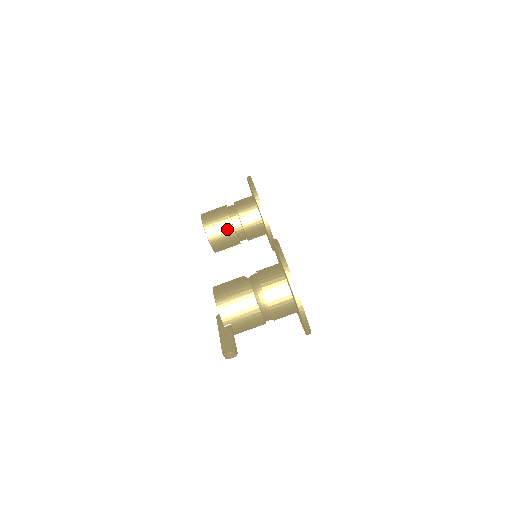
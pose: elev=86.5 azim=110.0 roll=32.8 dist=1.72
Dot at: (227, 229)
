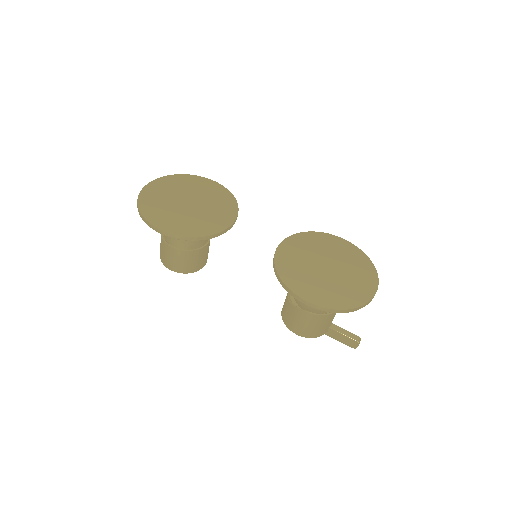
Dot at: (199, 254)
